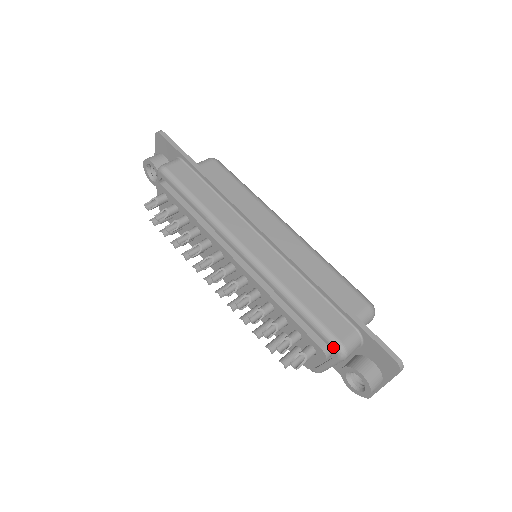
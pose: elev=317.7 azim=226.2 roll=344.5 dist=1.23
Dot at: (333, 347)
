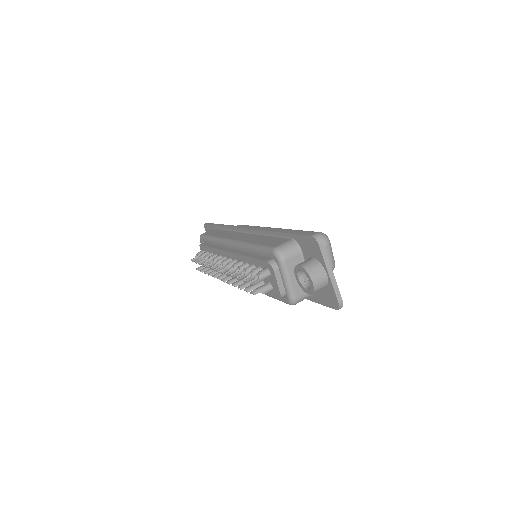
Dot at: (271, 254)
